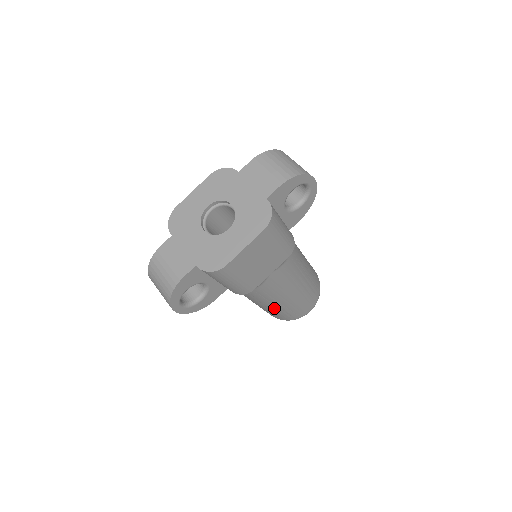
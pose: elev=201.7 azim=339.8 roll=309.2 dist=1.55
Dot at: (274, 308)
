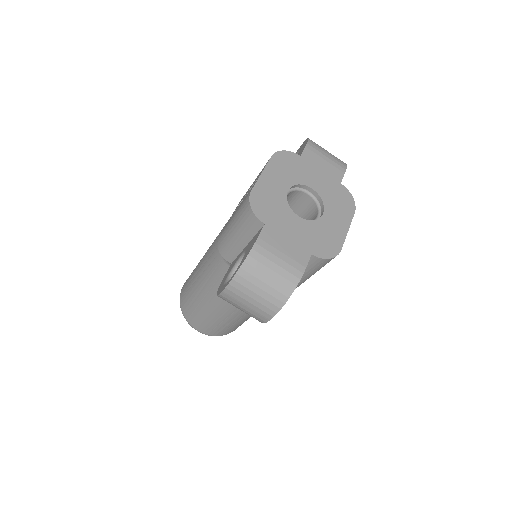
Dot at: (248, 316)
